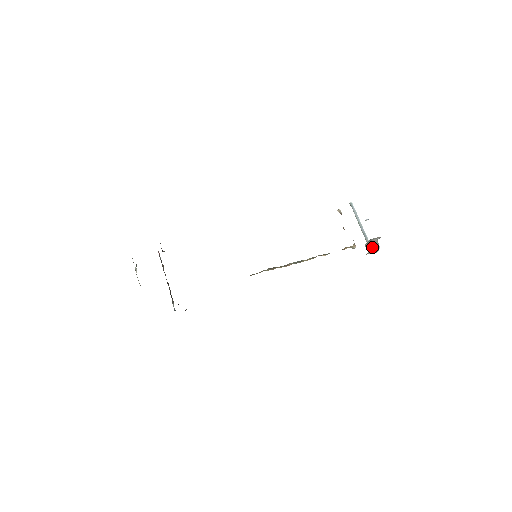
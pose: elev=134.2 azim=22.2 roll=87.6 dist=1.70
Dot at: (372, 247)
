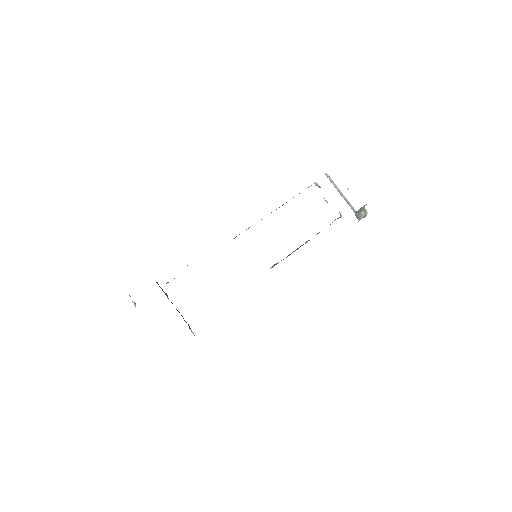
Dot at: (361, 214)
